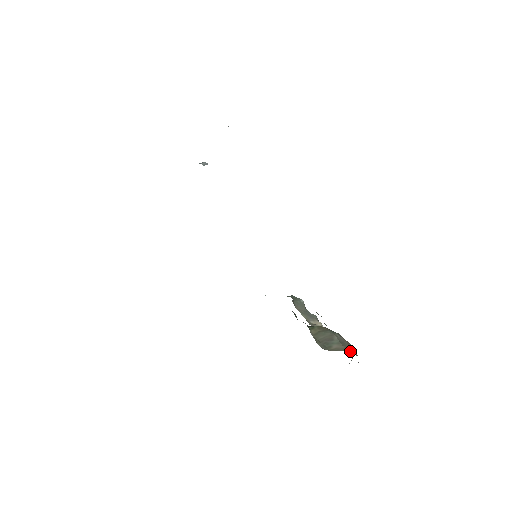
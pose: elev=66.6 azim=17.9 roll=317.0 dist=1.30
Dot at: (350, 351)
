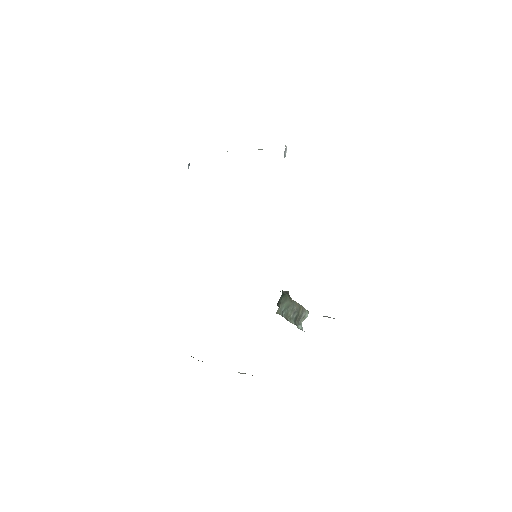
Dot at: occluded
